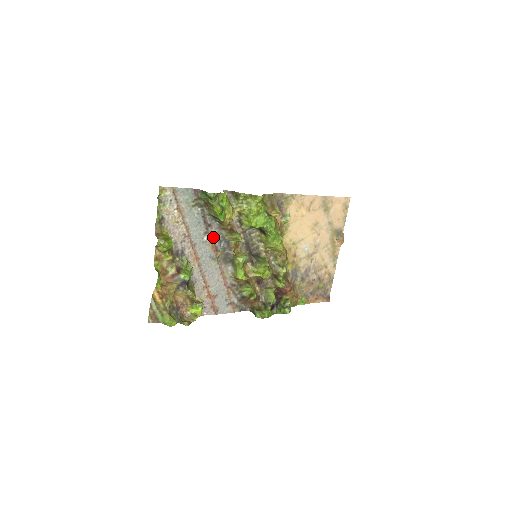
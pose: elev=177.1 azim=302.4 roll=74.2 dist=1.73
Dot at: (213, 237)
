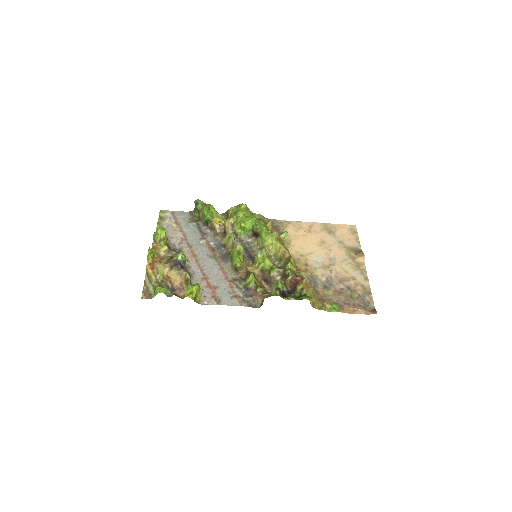
Dot at: (209, 242)
